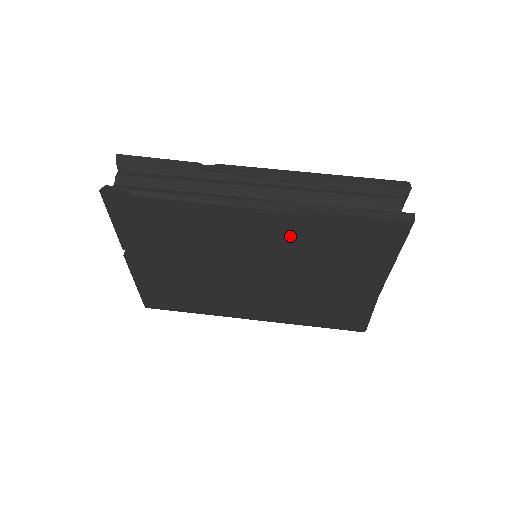
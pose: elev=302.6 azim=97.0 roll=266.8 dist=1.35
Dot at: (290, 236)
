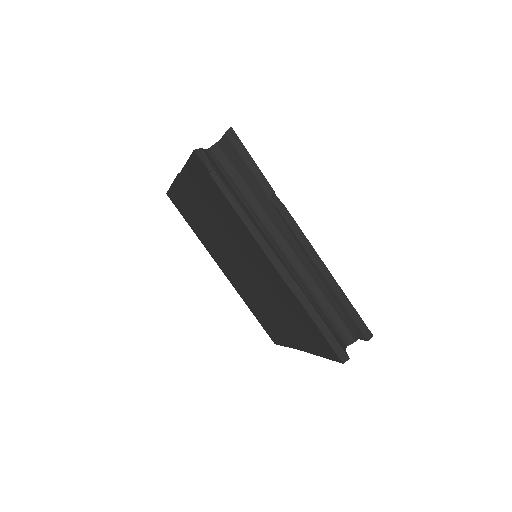
Dot at: (277, 288)
